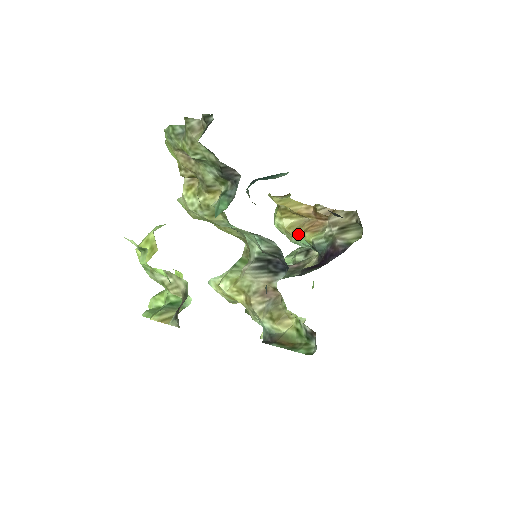
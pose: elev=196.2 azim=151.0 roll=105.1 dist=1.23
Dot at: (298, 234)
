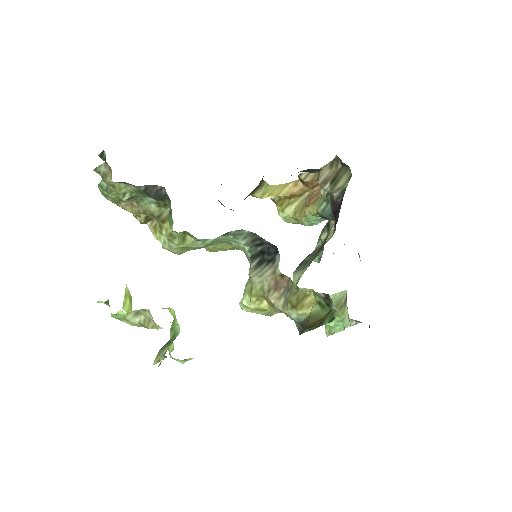
Dot at: (304, 214)
